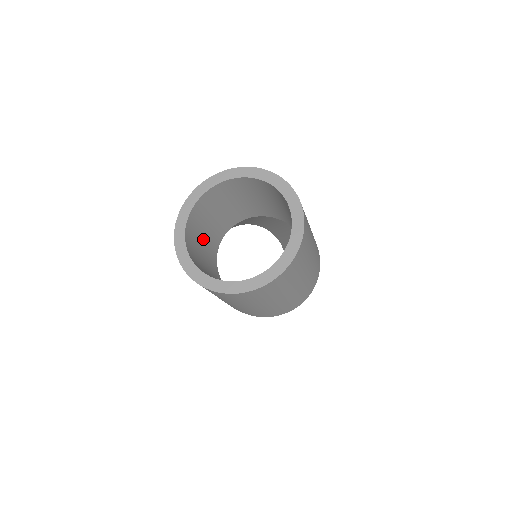
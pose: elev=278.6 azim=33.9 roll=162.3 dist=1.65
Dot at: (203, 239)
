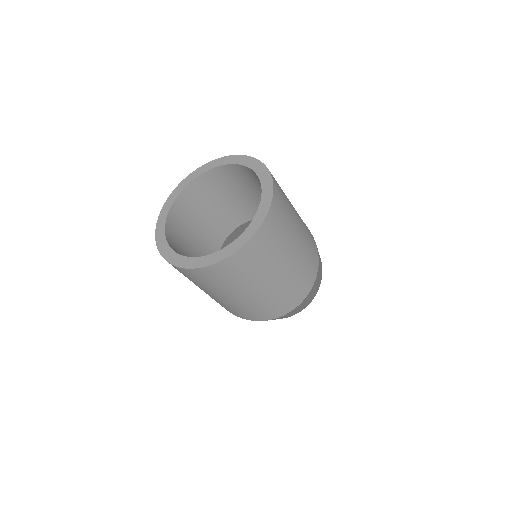
Dot at: (202, 221)
